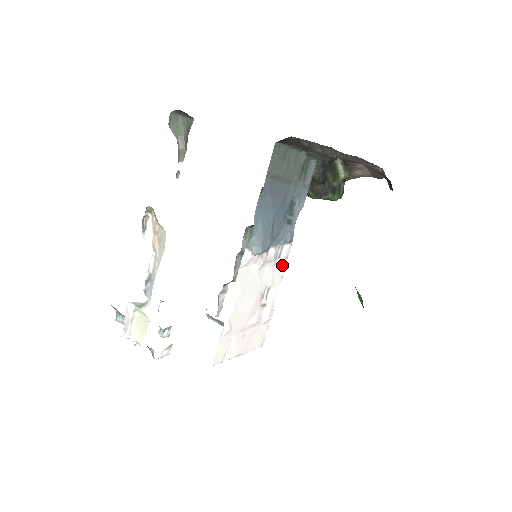
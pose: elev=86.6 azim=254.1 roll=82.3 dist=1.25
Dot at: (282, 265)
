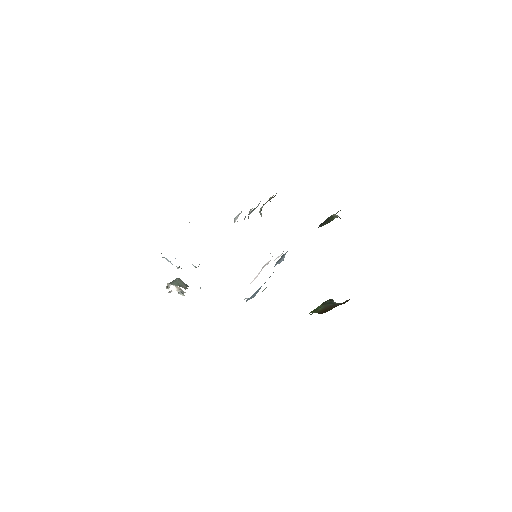
Dot at: occluded
